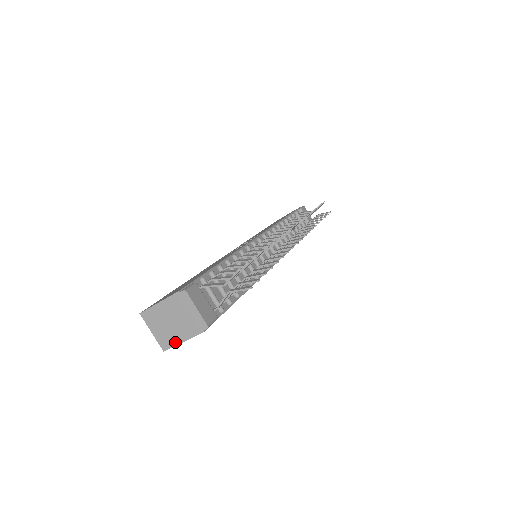
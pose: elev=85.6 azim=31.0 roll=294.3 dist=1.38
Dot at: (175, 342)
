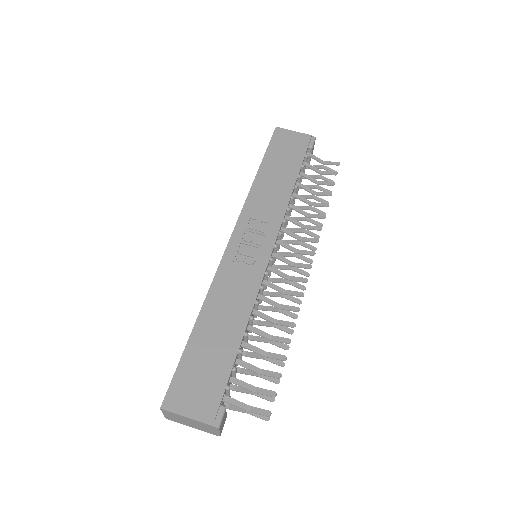
Dot at: occluded
